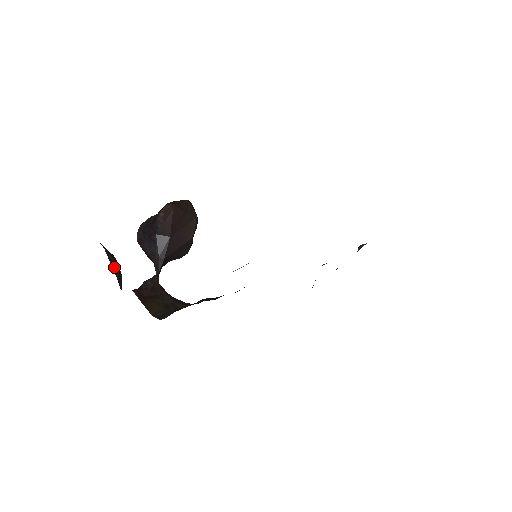
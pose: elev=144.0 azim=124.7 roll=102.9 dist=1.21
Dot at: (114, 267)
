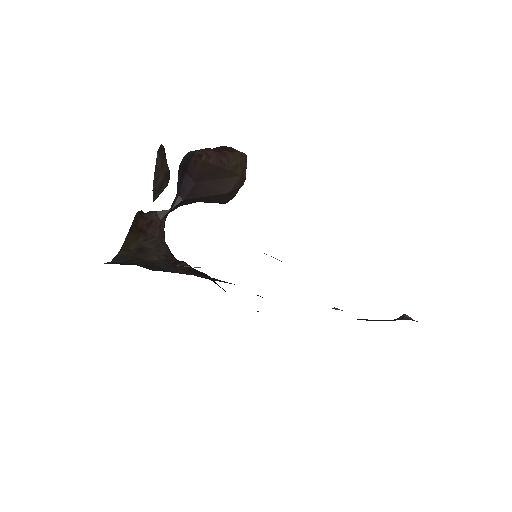
Dot at: (157, 176)
